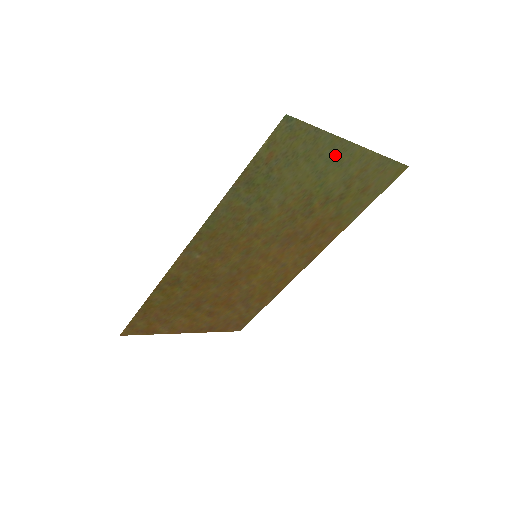
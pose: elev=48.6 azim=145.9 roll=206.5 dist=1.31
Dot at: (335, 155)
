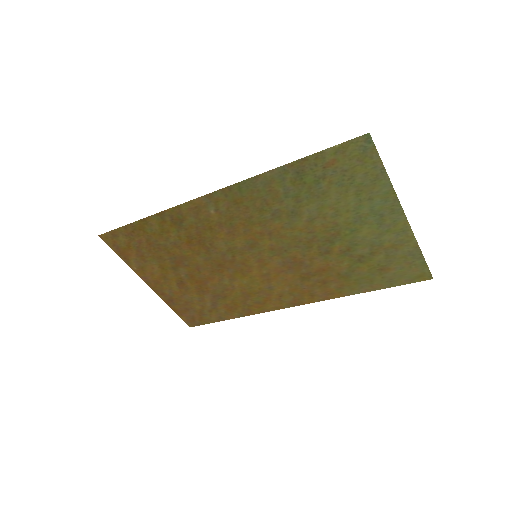
Dot at: (382, 210)
